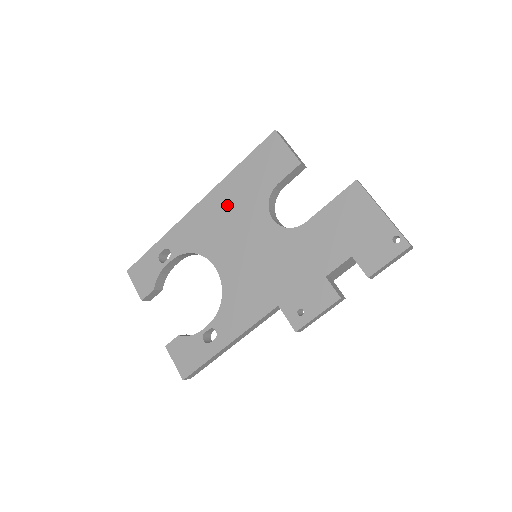
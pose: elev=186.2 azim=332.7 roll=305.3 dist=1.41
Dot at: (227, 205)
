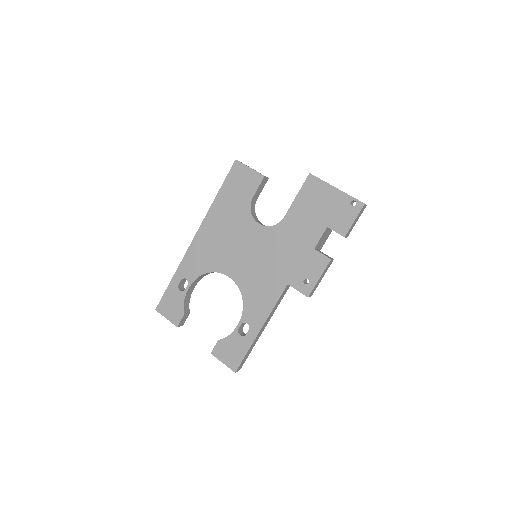
Dot at: (219, 227)
